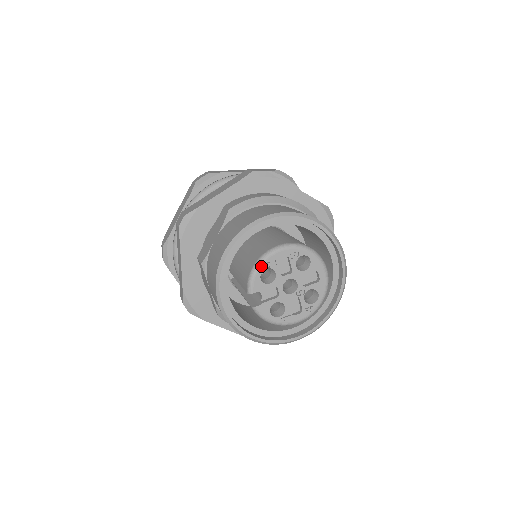
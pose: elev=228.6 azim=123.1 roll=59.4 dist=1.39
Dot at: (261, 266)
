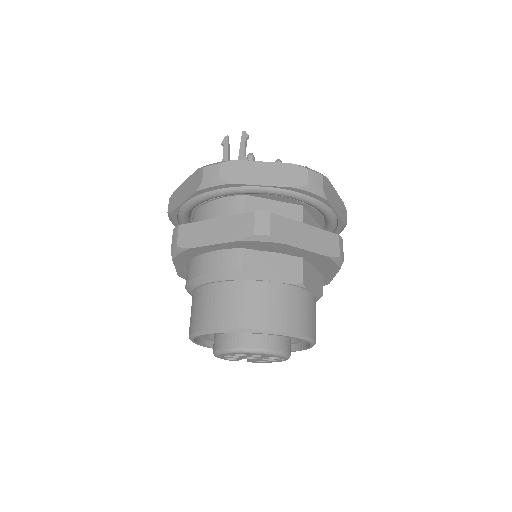
Dot at: (220, 358)
